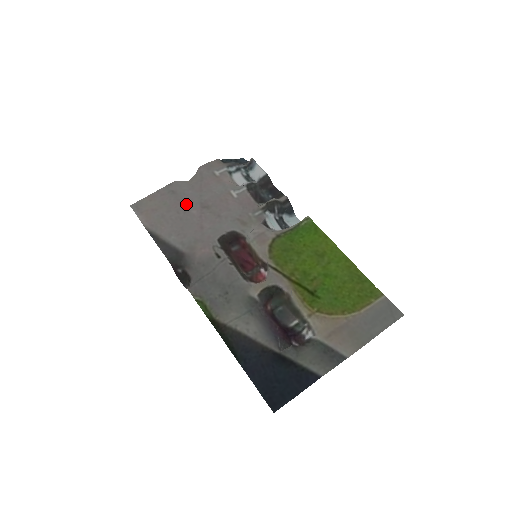
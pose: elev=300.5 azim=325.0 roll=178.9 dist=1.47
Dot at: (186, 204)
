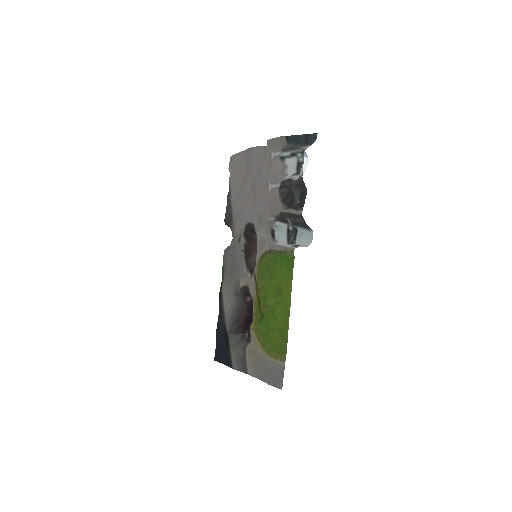
Dot at: (248, 177)
